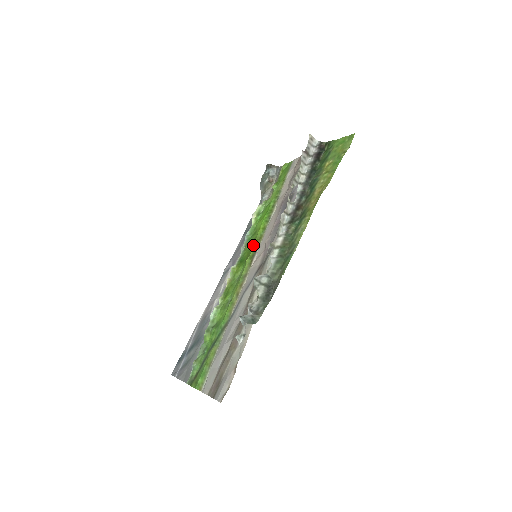
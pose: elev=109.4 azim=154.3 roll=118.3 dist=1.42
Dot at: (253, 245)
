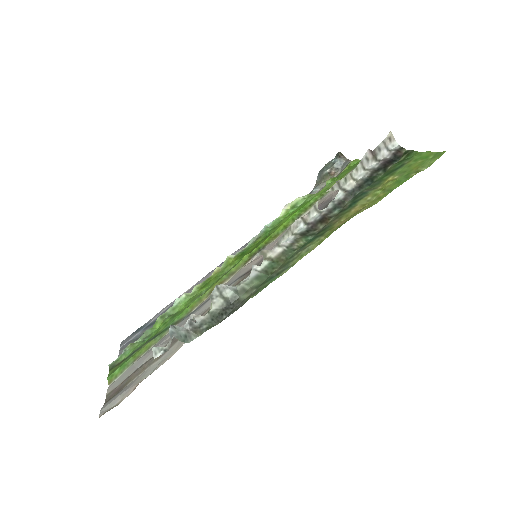
Dot at: (263, 241)
